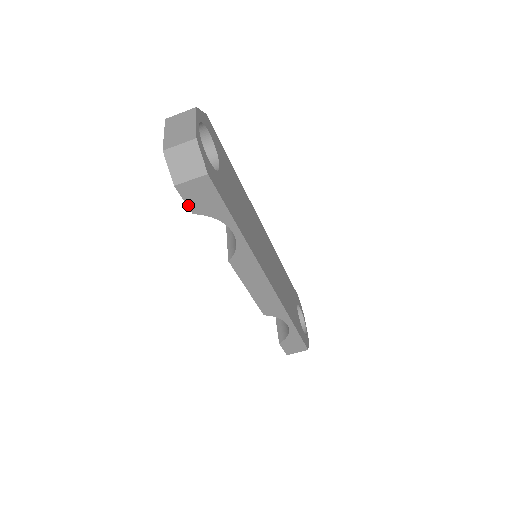
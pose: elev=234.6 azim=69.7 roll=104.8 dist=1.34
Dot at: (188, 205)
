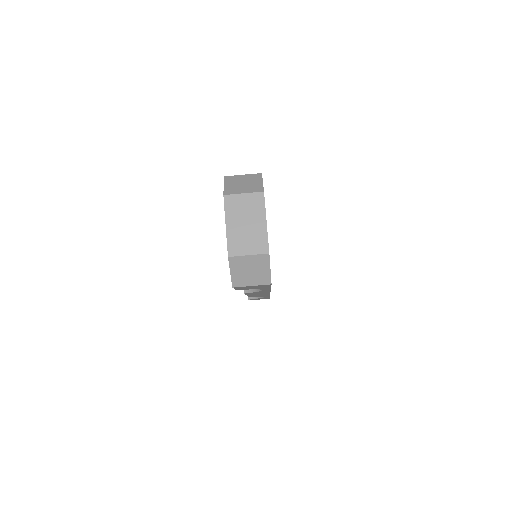
Dot at: (236, 289)
